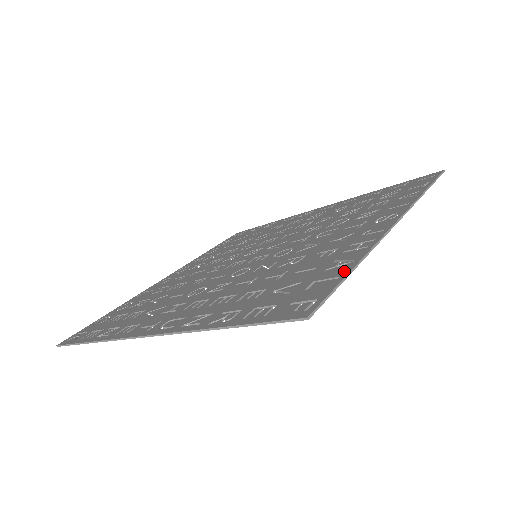
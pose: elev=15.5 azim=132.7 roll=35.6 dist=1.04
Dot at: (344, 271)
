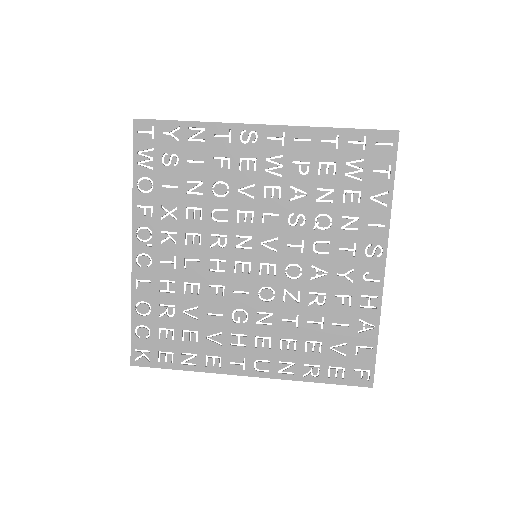
Dot at: (374, 341)
